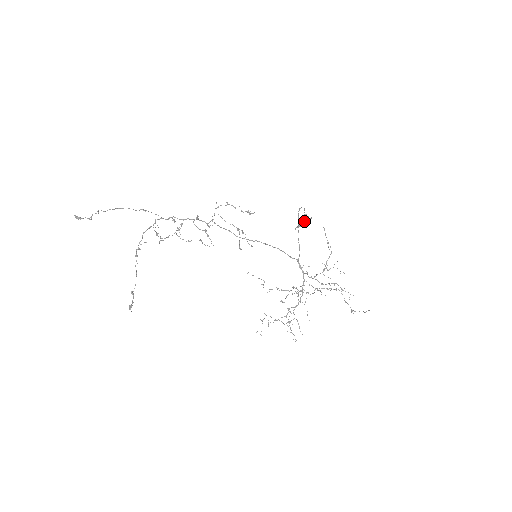
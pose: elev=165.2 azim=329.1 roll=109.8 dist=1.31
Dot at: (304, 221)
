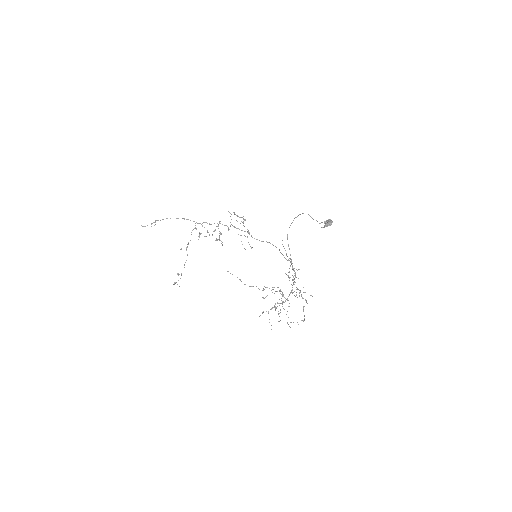
Dot at: (326, 222)
